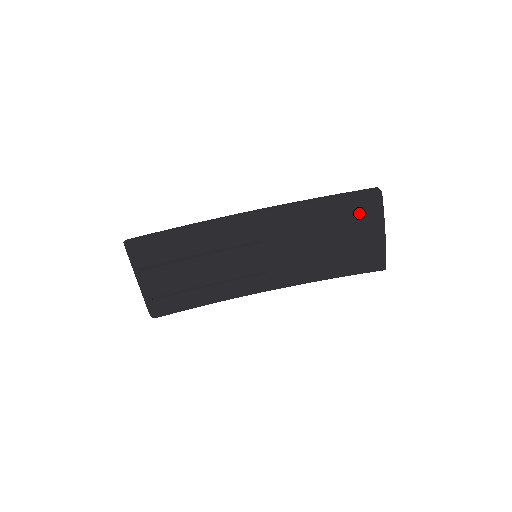
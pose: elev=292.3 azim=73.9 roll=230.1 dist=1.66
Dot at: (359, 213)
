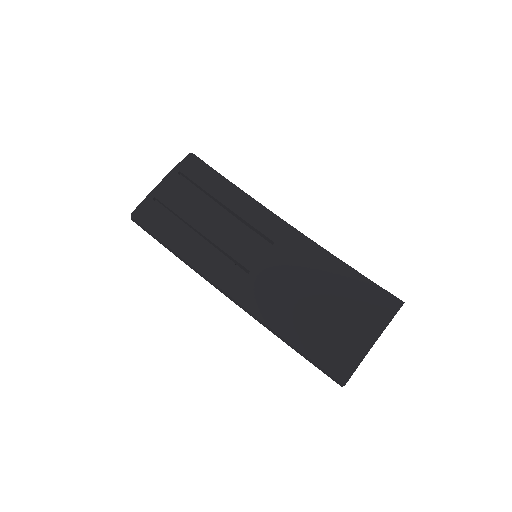
Dot at: (371, 300)
